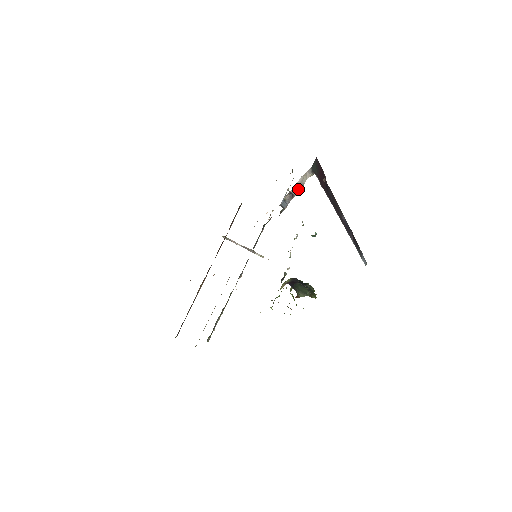
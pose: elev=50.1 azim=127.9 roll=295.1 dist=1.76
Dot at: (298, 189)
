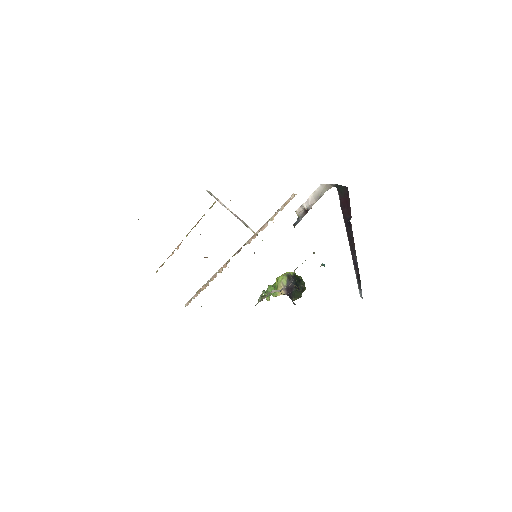
Dot at: (314, 203)
